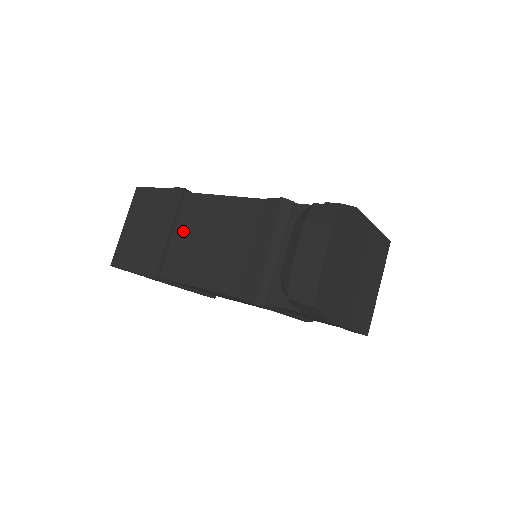
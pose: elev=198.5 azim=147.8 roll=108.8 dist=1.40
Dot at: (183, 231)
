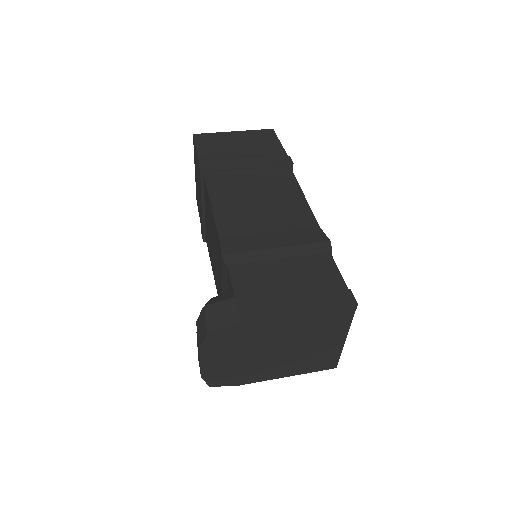
Dot at: (206, 214)
